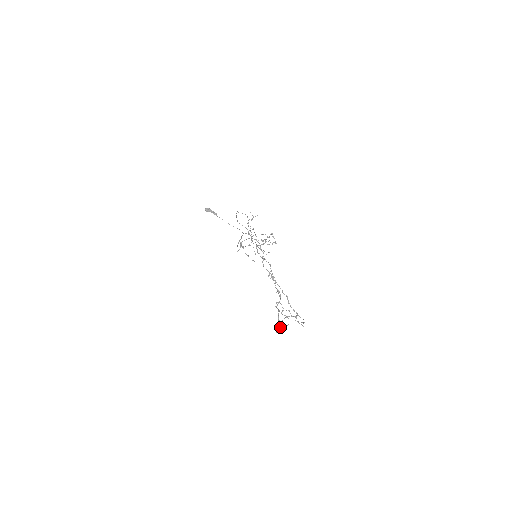
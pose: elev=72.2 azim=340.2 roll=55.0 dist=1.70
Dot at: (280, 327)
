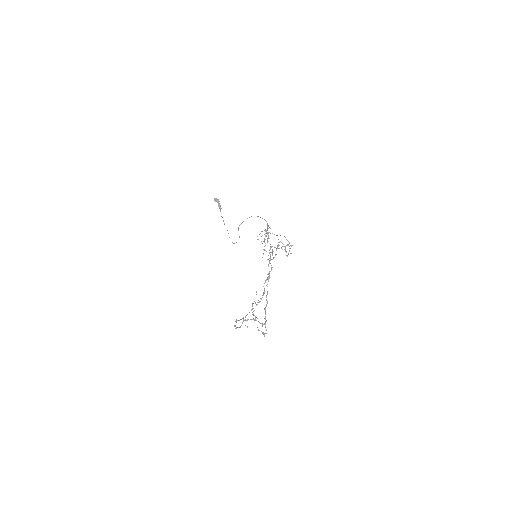
Dot at: occluded
